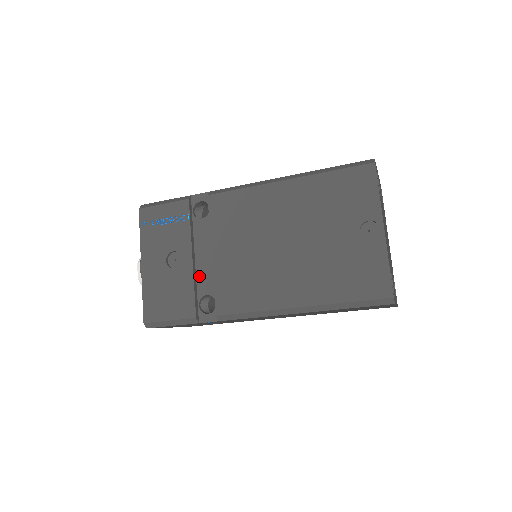
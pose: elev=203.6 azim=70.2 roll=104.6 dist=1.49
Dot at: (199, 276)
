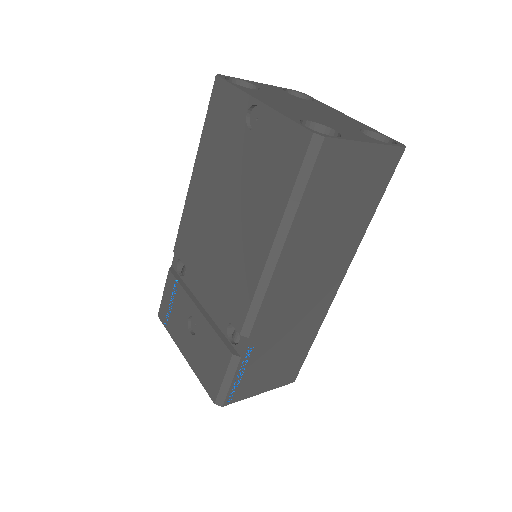
Dot at: (214, 317)
